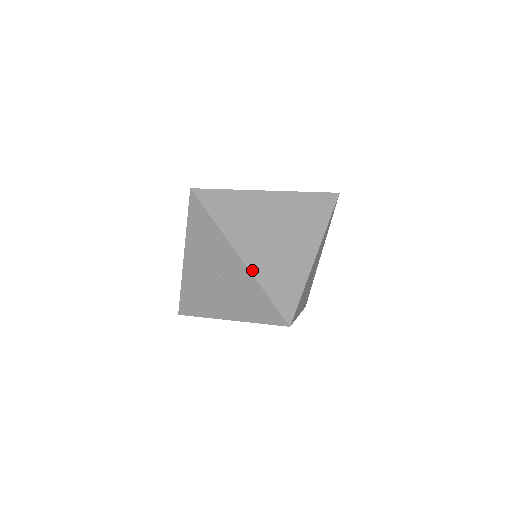
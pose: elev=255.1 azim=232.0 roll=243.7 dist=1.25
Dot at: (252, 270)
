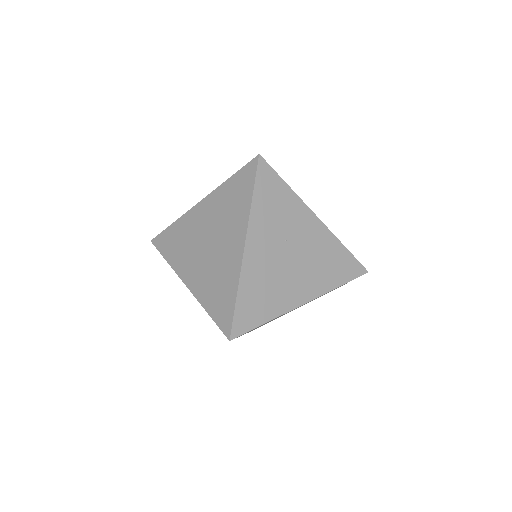
Dot at: (195, 294)
